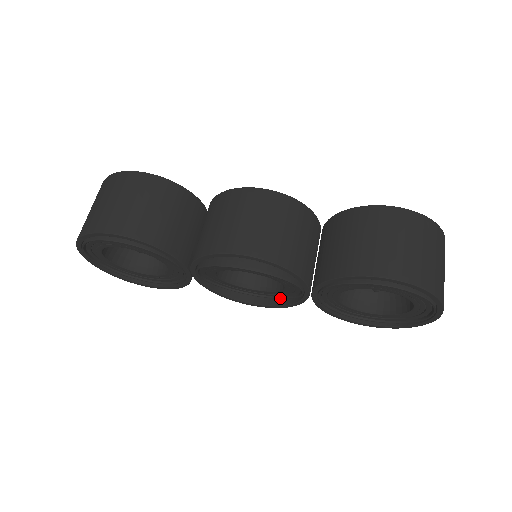
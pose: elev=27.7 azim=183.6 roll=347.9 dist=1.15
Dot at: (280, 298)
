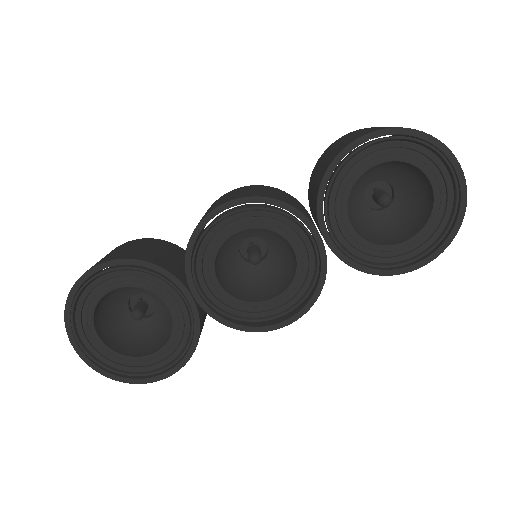
Dot at: (307, 294)
